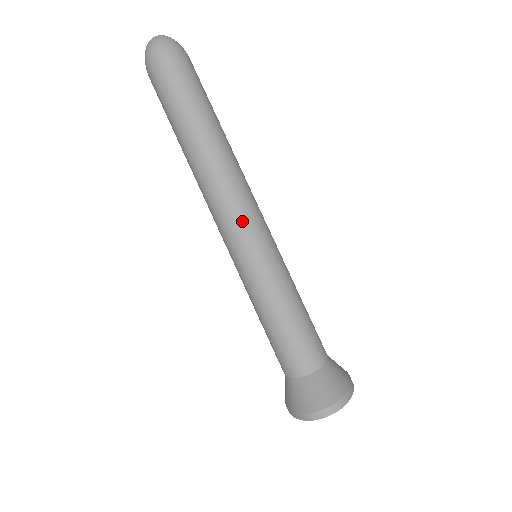
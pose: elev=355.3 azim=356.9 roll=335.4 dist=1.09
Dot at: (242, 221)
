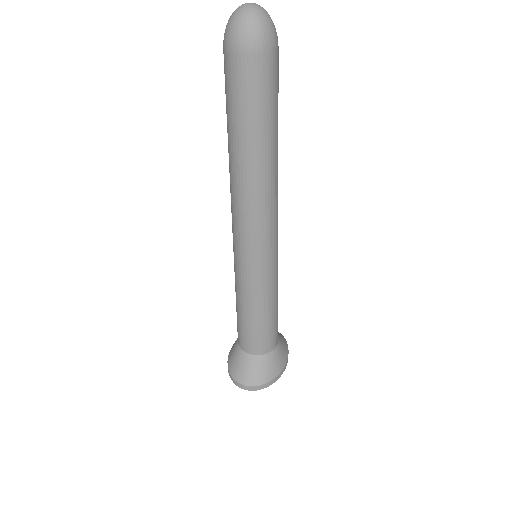
Dot at: (249, 237)
